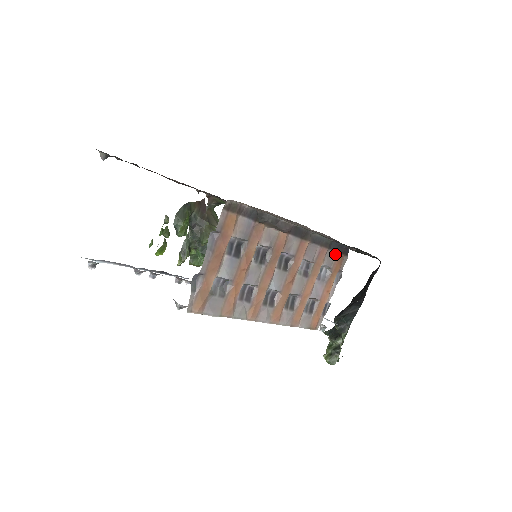
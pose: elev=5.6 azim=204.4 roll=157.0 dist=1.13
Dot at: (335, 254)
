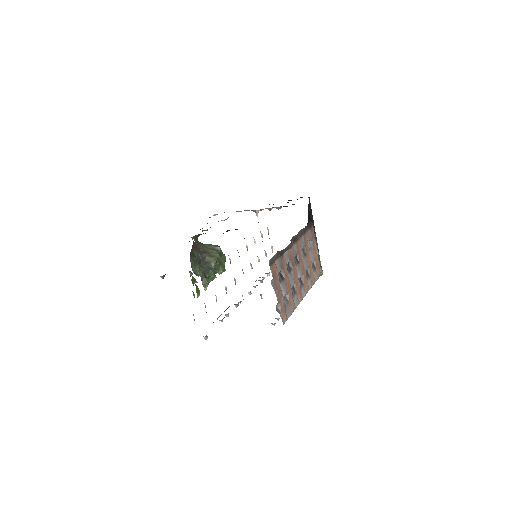
Dot at: (309, 231)
